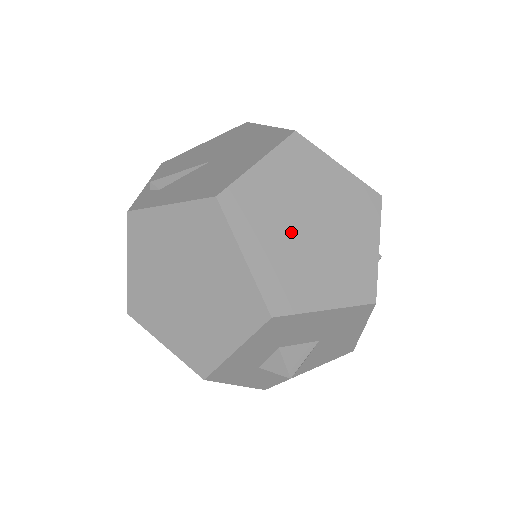
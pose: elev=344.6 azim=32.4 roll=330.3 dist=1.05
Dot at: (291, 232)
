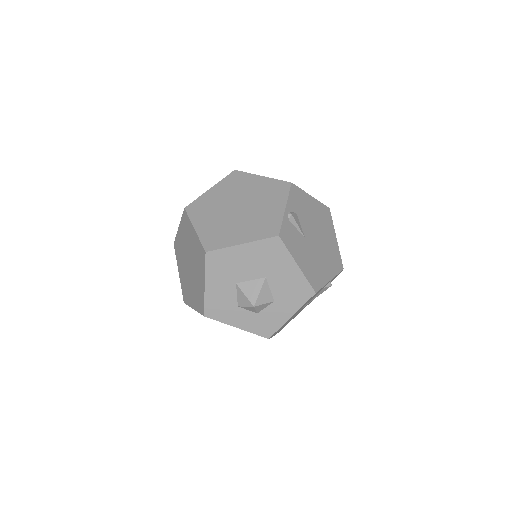
Dot at: (224, 213)
